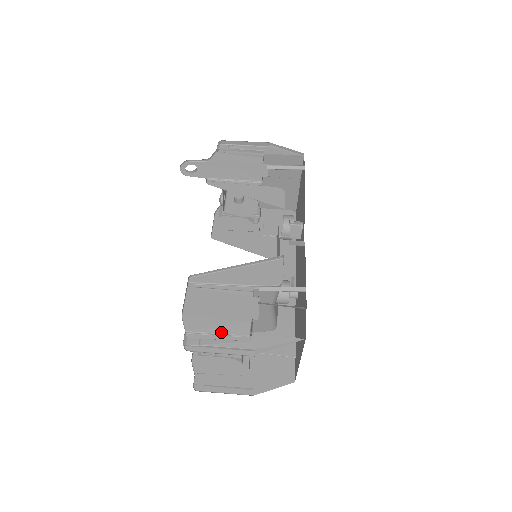
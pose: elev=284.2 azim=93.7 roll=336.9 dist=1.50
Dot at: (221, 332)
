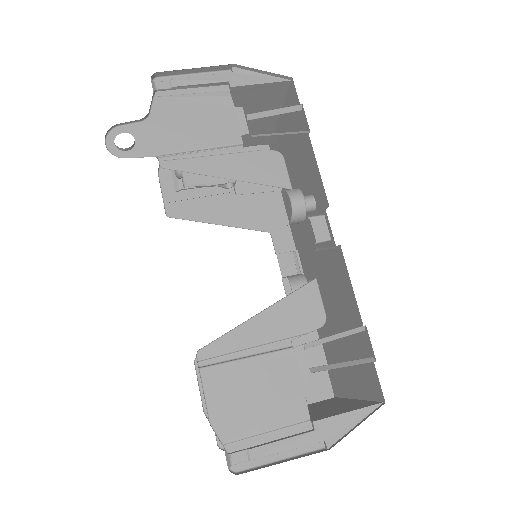
Dot at: (272, 428)
